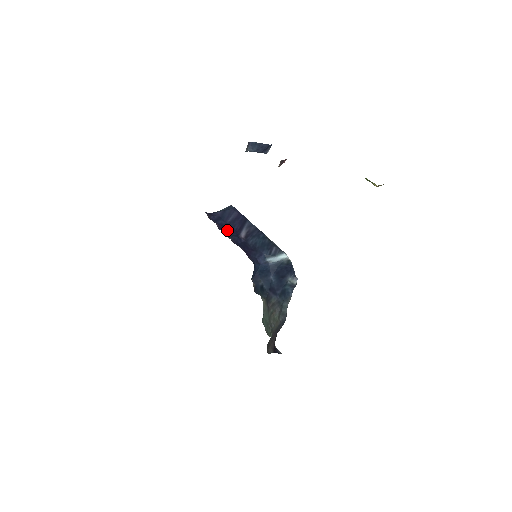
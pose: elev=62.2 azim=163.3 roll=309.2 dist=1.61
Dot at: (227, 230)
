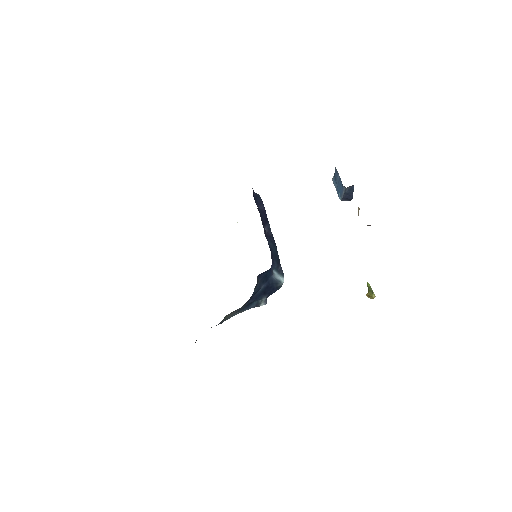
Dot at: occluded
